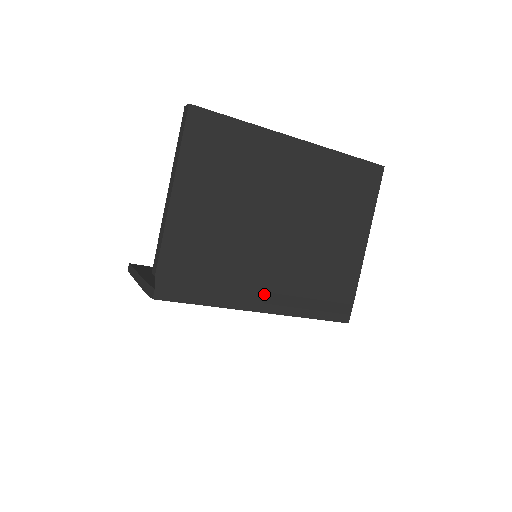
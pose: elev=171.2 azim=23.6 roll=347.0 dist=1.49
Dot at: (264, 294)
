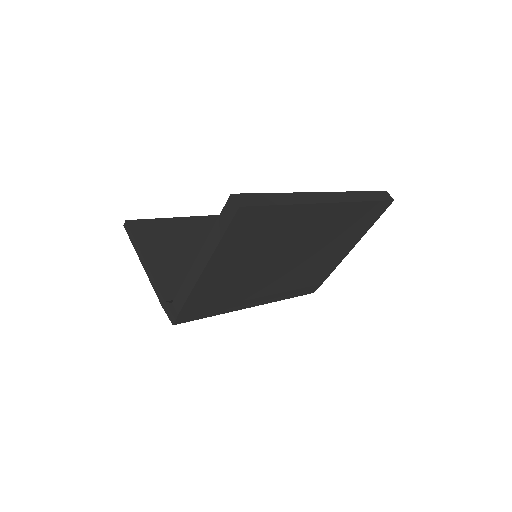
Dot at: (259, 298)
